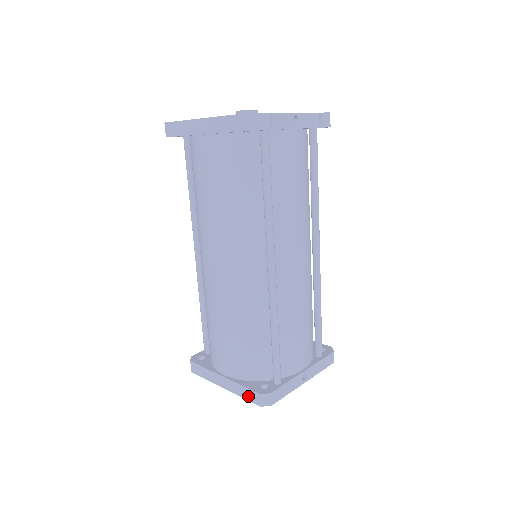
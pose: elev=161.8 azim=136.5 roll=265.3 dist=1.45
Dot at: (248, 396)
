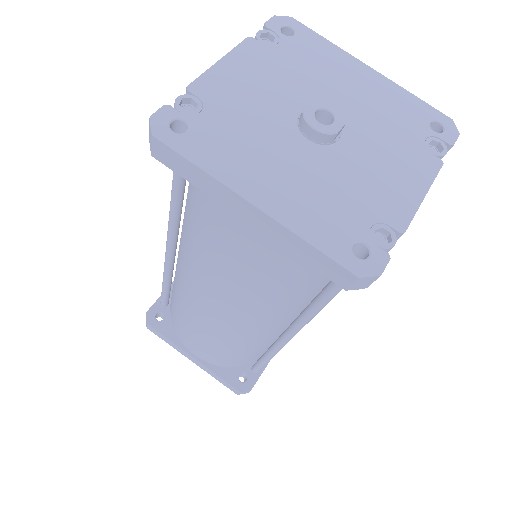
Dot at: (224, 384)
